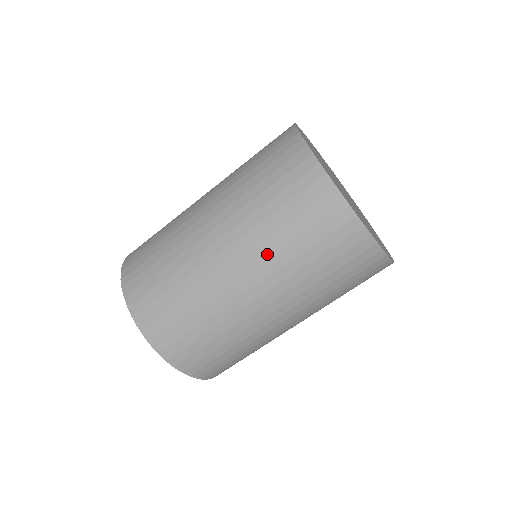
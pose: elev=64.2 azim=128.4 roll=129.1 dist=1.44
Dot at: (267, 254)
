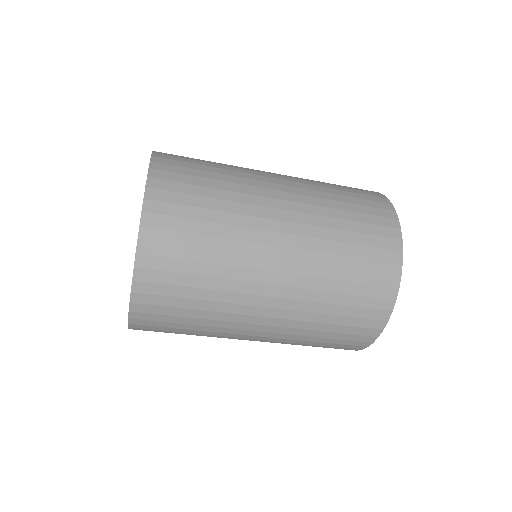
Dot at: (291, 337)
